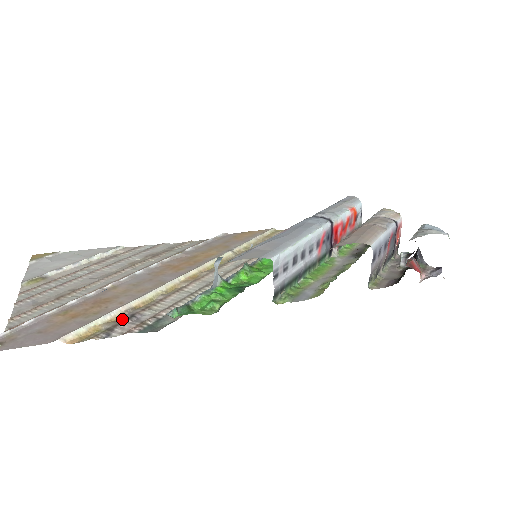
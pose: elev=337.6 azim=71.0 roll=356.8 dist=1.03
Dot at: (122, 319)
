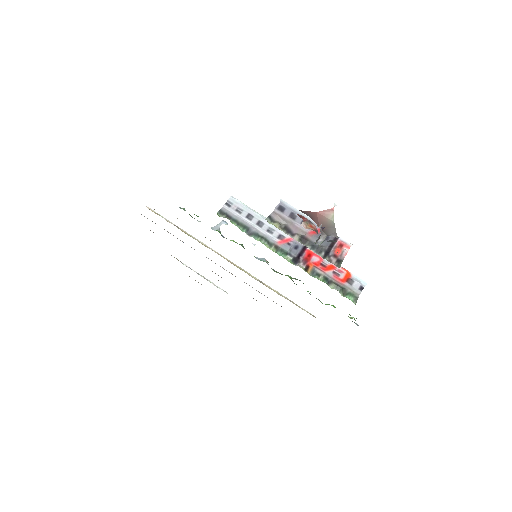
Dot at: (170, 222)
